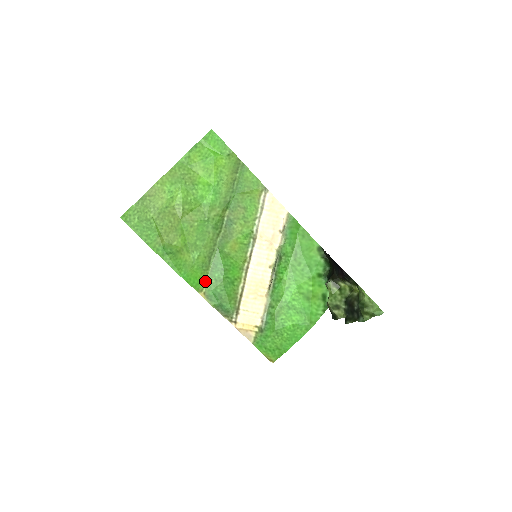
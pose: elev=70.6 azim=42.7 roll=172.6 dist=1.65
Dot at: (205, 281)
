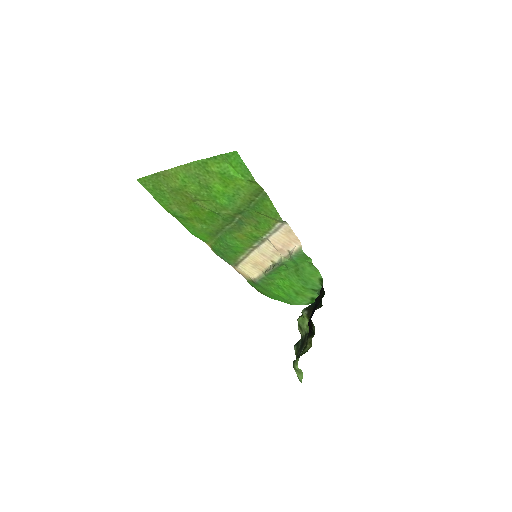
Dot at: (212, 241)
